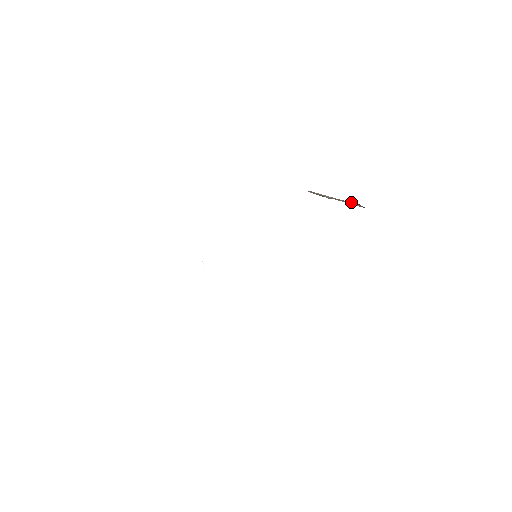
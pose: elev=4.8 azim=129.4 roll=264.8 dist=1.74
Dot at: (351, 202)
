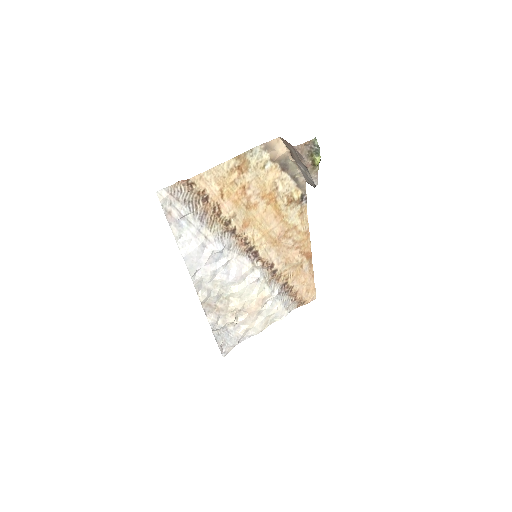
Dot at: (288, 147)
